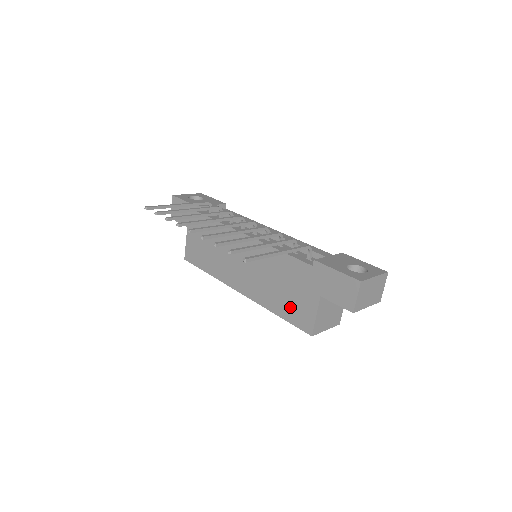
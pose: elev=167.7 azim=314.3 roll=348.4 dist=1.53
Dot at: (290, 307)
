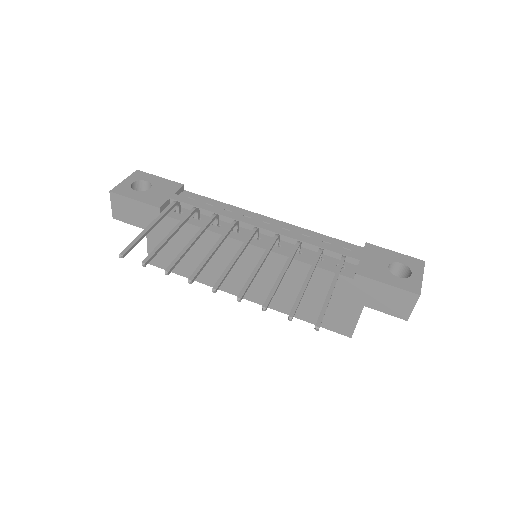
Dot at: occluded
